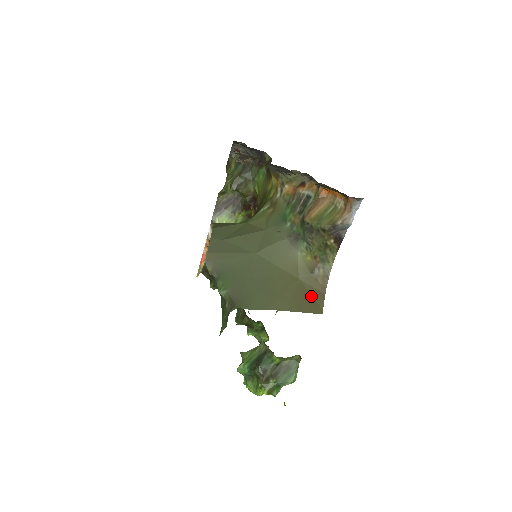
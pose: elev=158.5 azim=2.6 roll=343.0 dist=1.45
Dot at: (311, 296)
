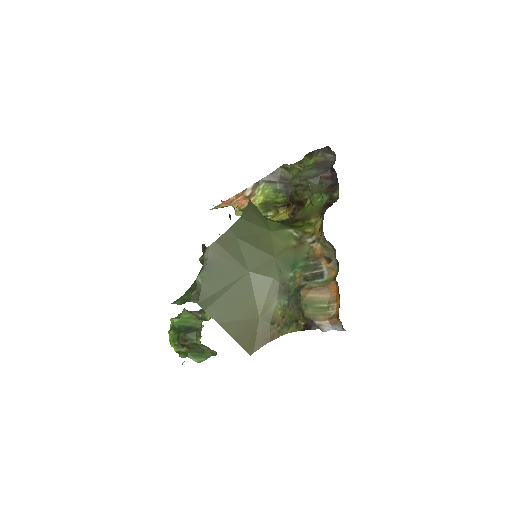
Dot at: (255, 337)
